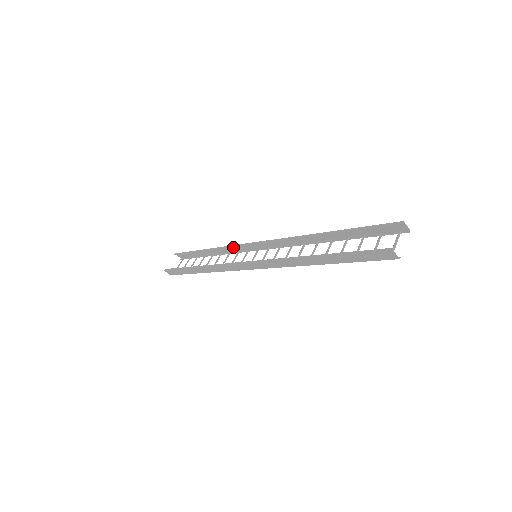
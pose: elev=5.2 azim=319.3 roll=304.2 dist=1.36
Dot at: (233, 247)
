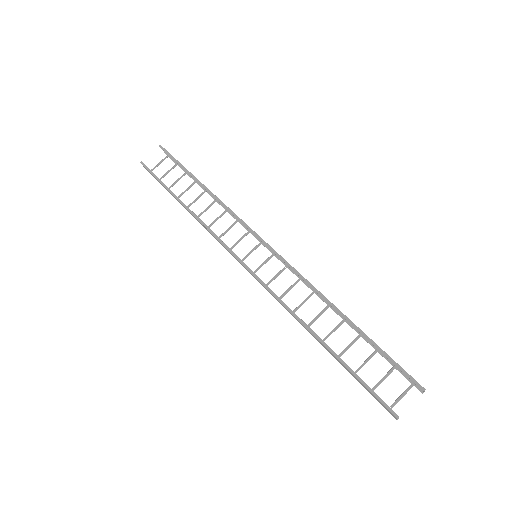
Dot at: (234, 213)
